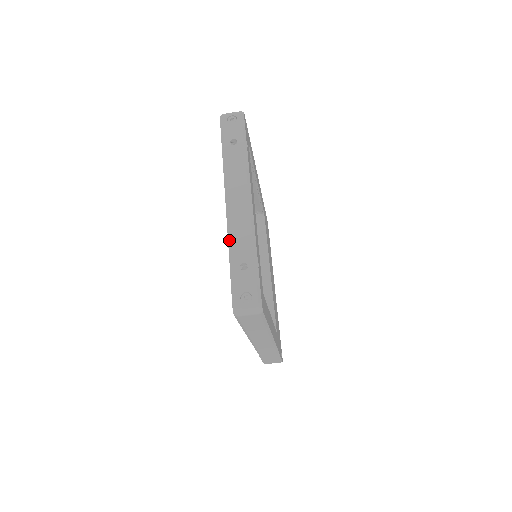
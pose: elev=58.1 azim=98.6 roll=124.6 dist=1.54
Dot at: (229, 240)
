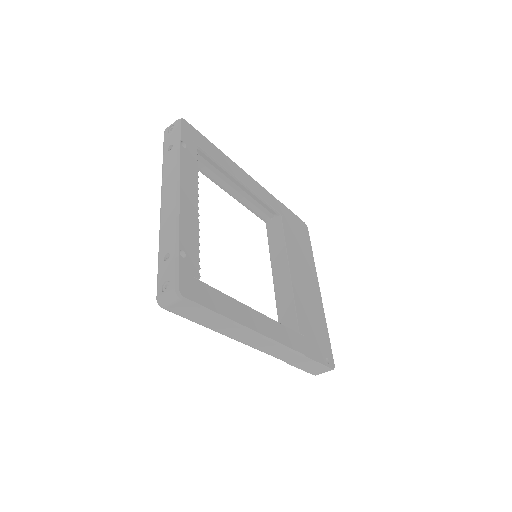
Dot at: (159, 237)
